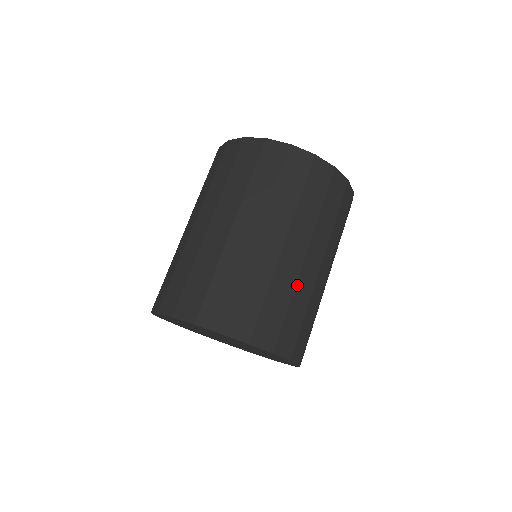
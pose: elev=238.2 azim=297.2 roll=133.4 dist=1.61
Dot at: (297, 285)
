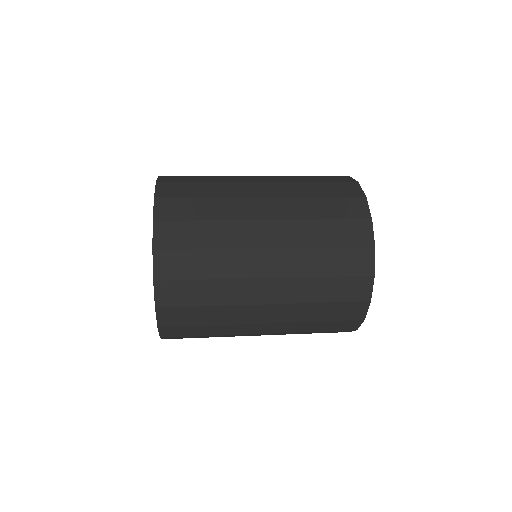
Dot at: (233, 251)
